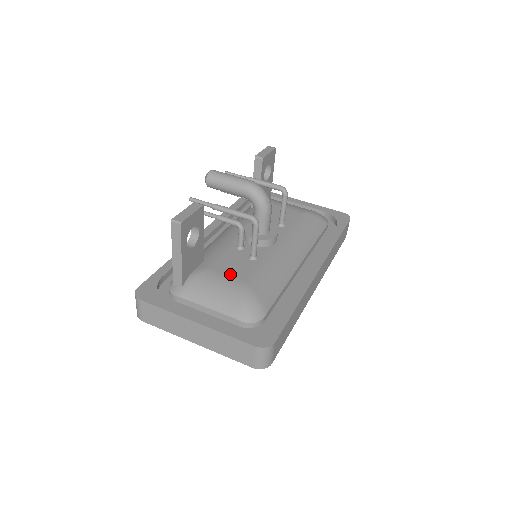
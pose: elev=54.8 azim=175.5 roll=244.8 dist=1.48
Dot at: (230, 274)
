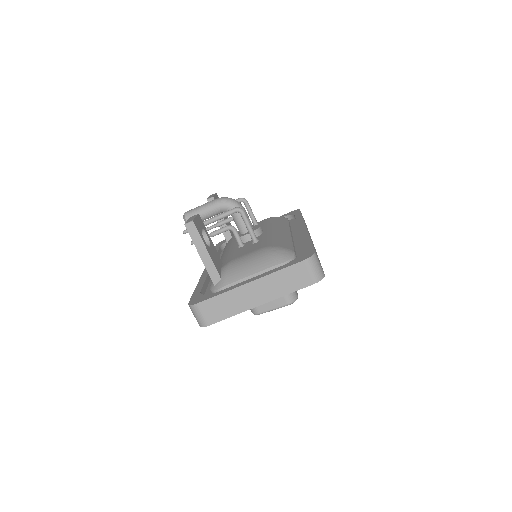
Dot at: (249, 252)
